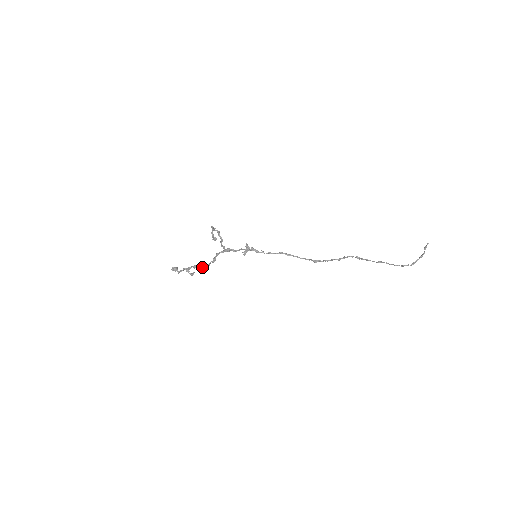
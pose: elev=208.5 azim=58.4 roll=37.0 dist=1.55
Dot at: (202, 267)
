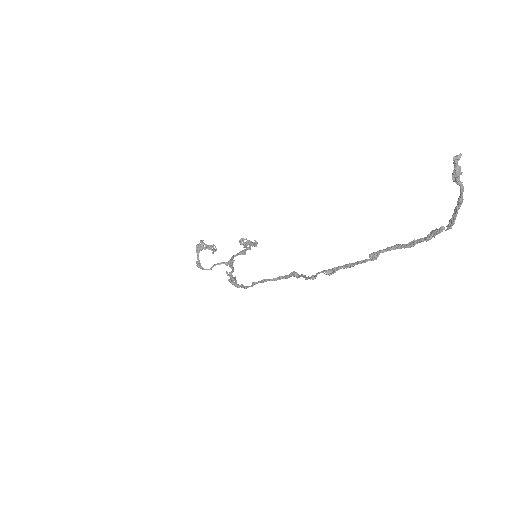
Dot at: occluded
